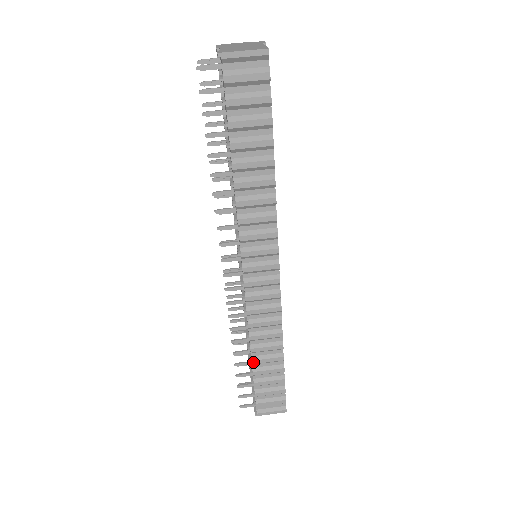
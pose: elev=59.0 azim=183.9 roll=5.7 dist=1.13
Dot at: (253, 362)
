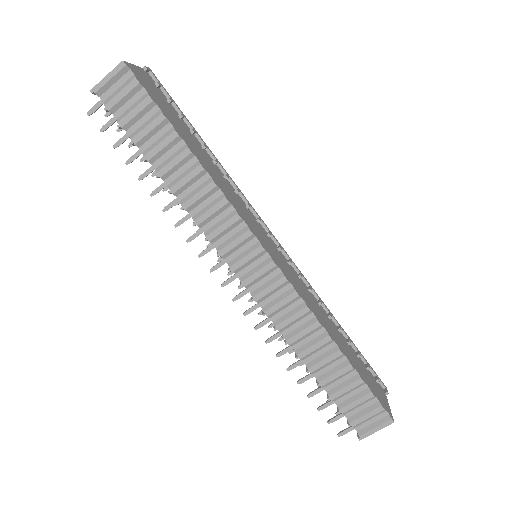
Dot at: (310, 370)
